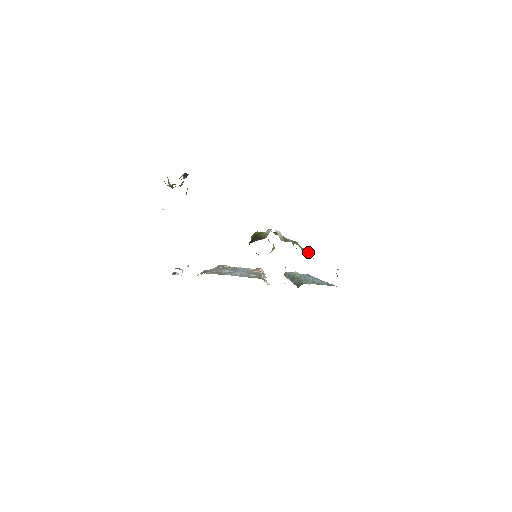
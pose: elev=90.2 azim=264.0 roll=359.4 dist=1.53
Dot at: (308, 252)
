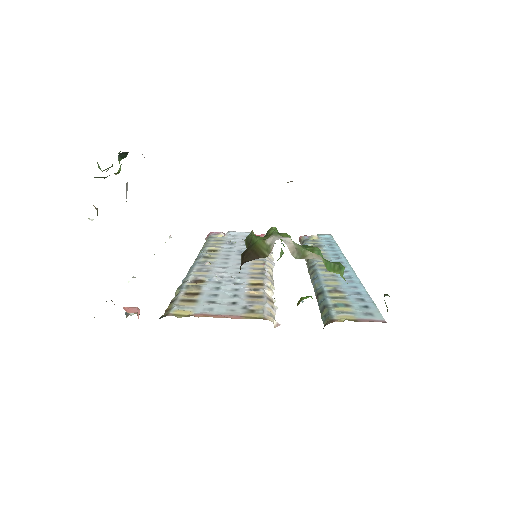
Dot at: (338, 273)
